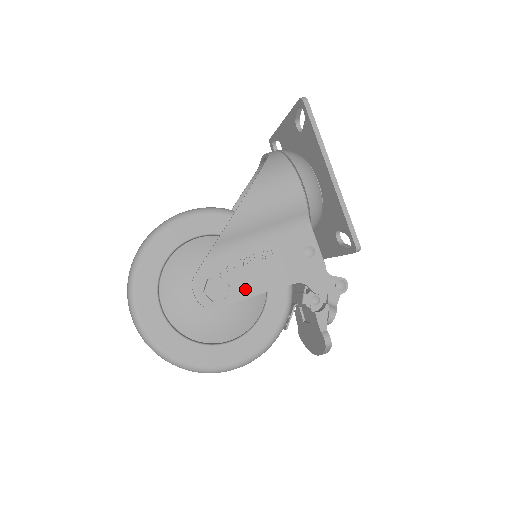
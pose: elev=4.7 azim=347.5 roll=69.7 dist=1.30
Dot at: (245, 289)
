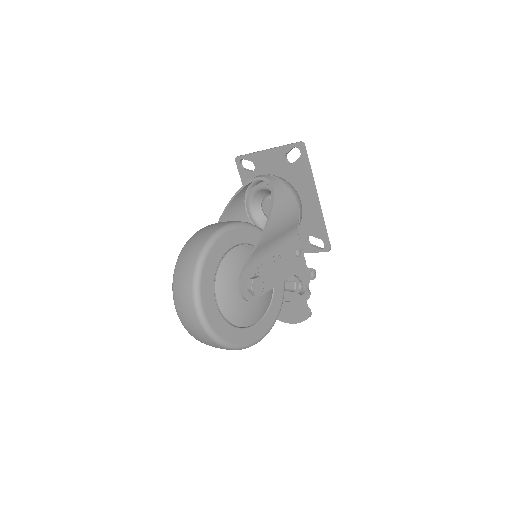
Dot at: (268, 284)
